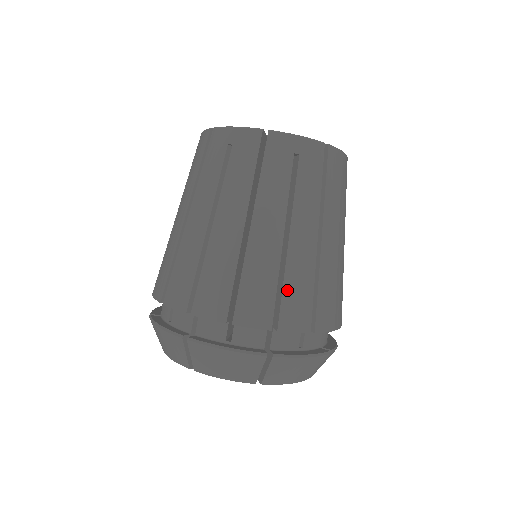
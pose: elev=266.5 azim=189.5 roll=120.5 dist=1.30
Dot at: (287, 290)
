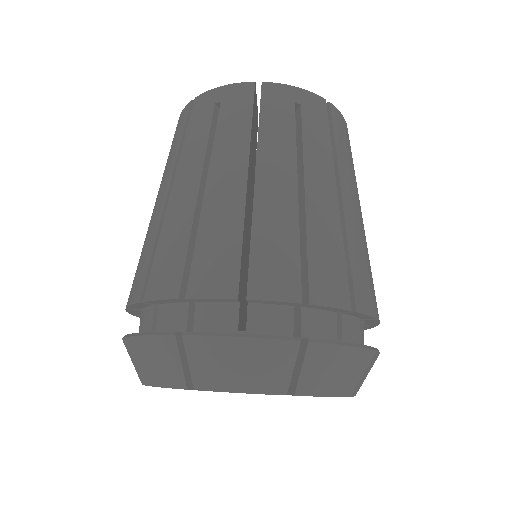
Dot at: (371, 274)
